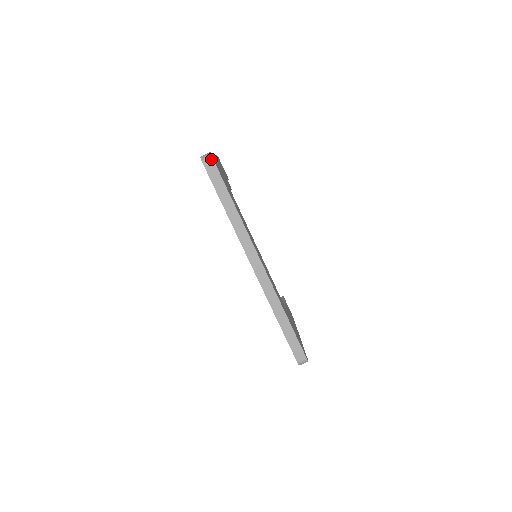
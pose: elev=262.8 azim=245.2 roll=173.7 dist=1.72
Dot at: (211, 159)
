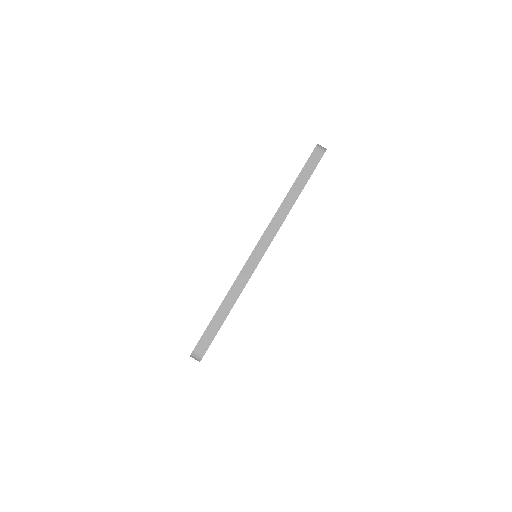
Dot at: (324, 151)
